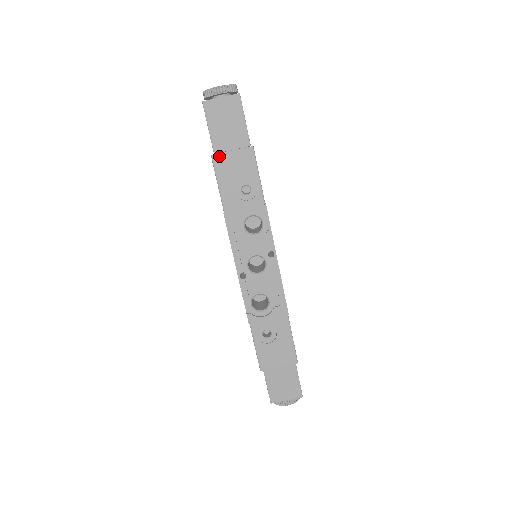
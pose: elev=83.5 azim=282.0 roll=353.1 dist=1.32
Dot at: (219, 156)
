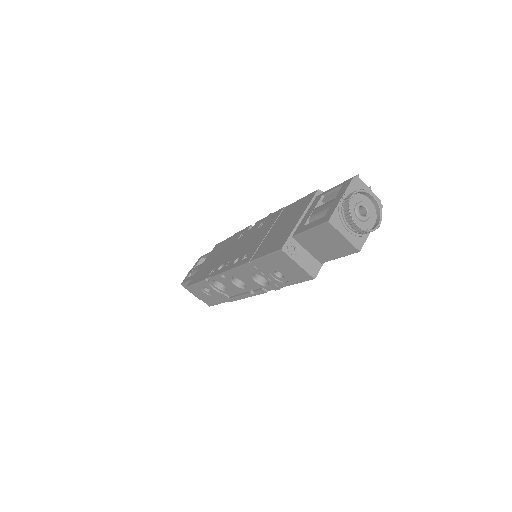
Dot at: (286, 255)
